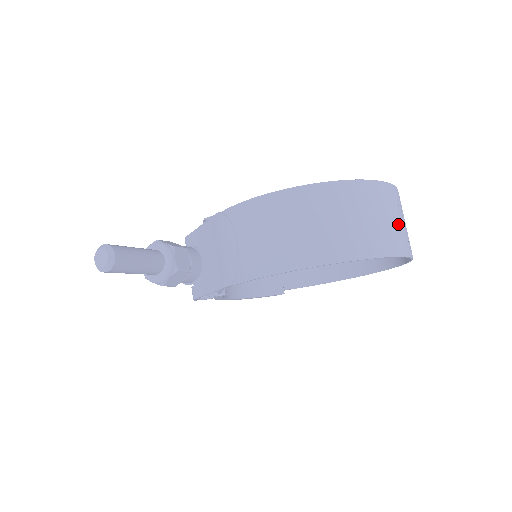
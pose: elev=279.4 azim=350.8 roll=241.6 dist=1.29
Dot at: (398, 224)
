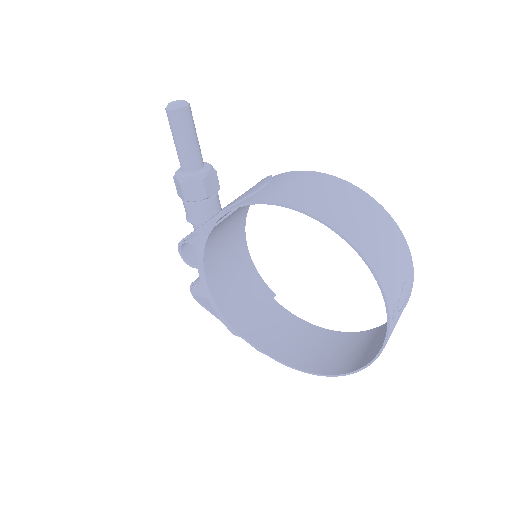
Dot at: (398, 280)
